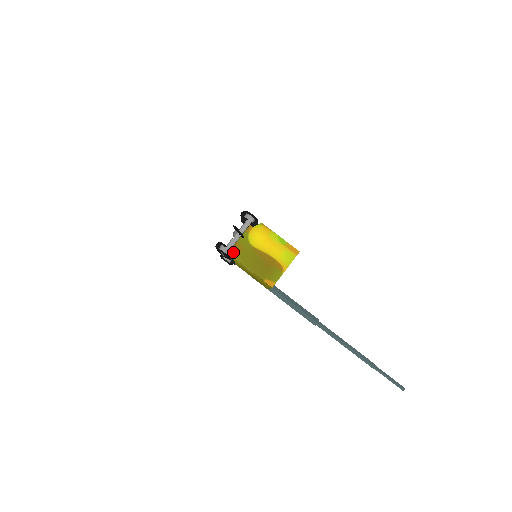
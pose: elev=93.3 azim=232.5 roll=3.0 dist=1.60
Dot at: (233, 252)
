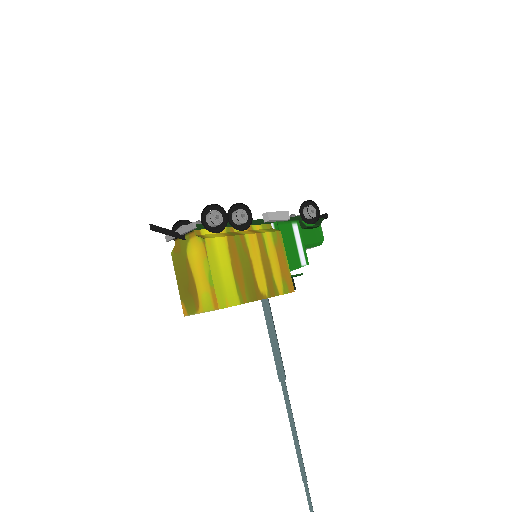
Dot at: occluded
